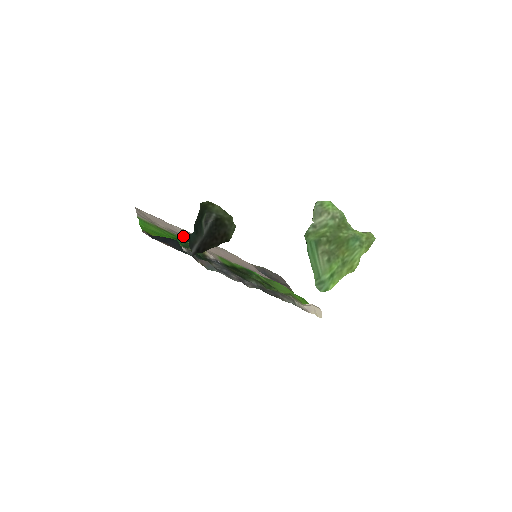
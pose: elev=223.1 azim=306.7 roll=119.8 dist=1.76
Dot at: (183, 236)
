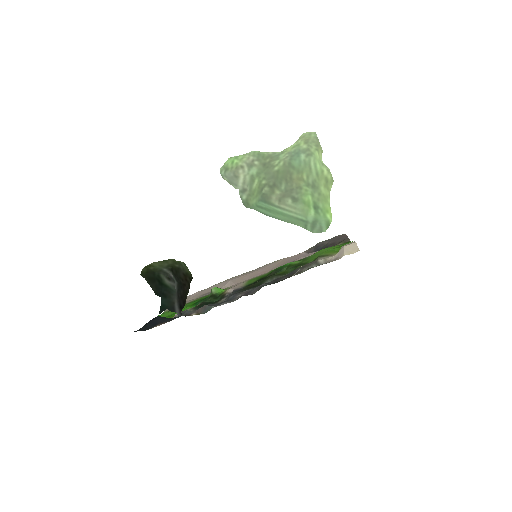
Dot at: occluded
